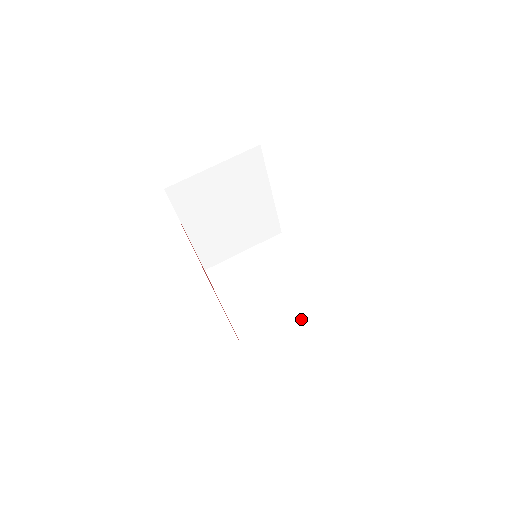
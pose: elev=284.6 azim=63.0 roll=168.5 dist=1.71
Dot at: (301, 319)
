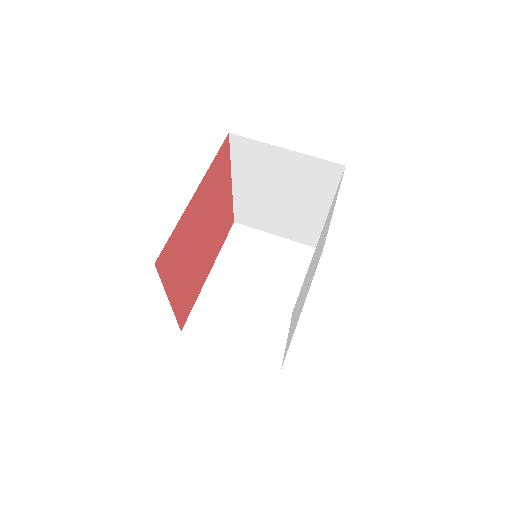
Dot at: (253, 336)
